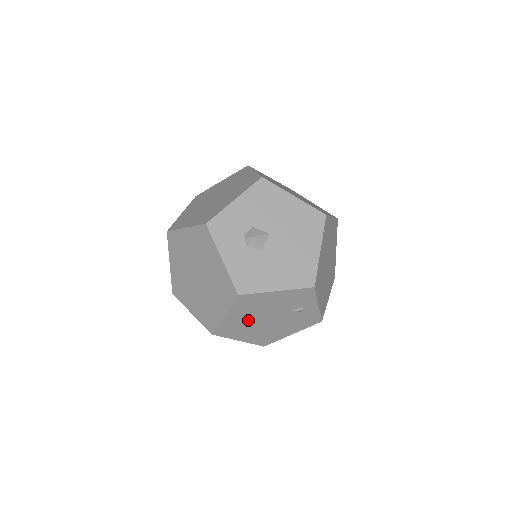
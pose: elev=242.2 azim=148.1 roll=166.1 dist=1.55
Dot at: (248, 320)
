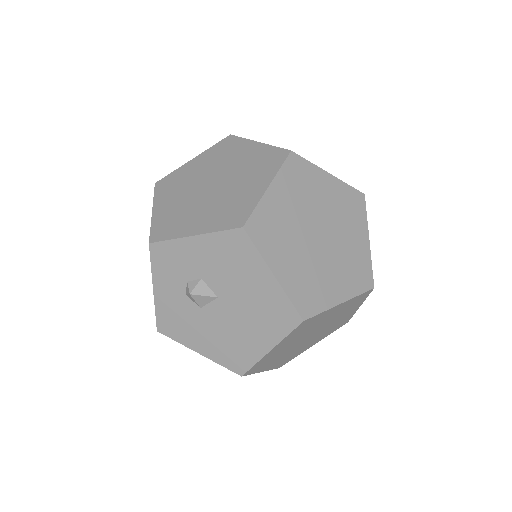
Dot at: occluded
